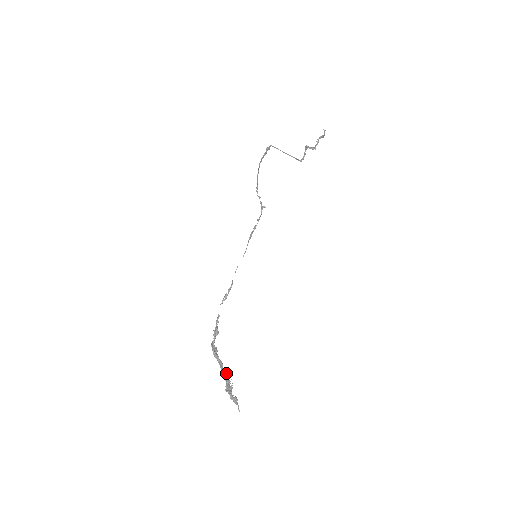
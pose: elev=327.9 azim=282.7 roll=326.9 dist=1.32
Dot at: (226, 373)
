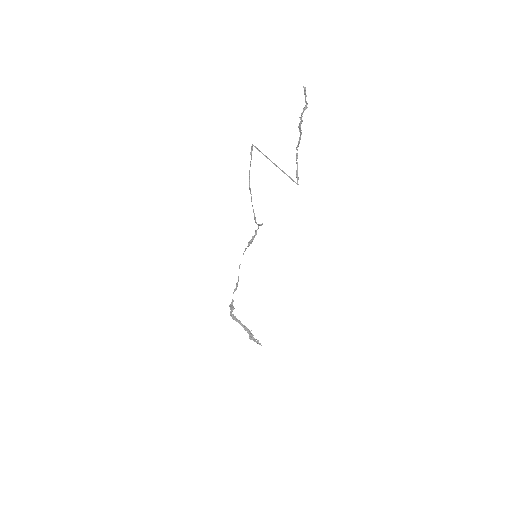
Dot at: (247, 329)
